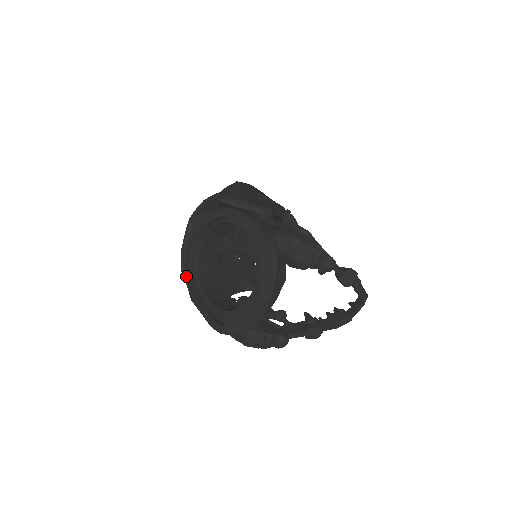
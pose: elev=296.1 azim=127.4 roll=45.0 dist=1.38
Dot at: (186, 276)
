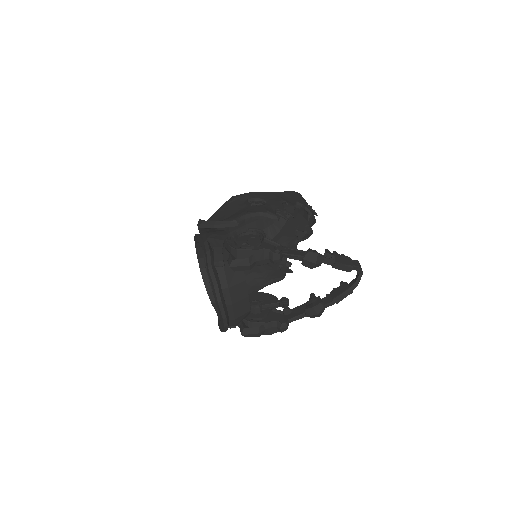
Dot at: (206, 288)
